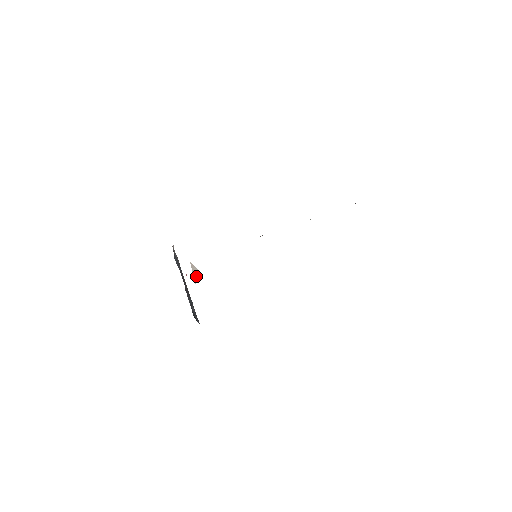
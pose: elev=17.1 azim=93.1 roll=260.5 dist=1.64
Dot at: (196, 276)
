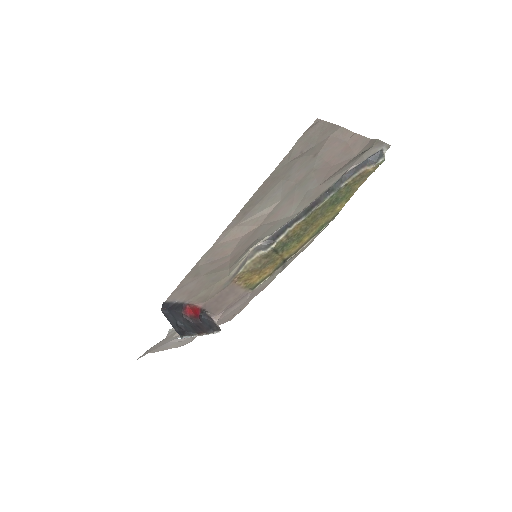
Dot at: (195, 299)
